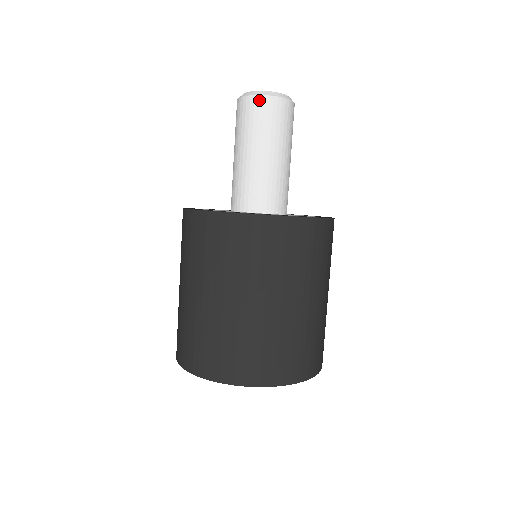
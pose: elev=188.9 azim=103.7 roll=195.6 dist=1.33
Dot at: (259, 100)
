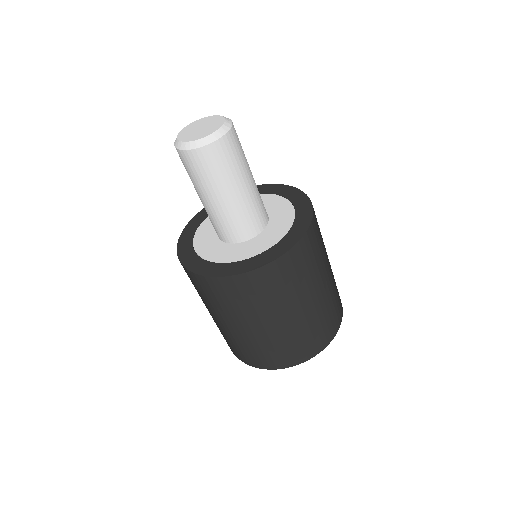
Dot at: (224, 141)
